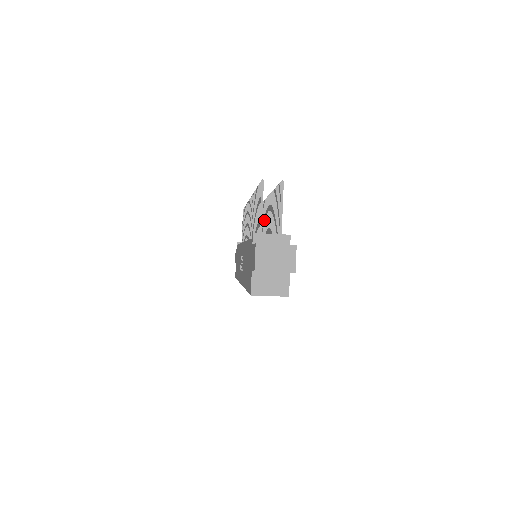
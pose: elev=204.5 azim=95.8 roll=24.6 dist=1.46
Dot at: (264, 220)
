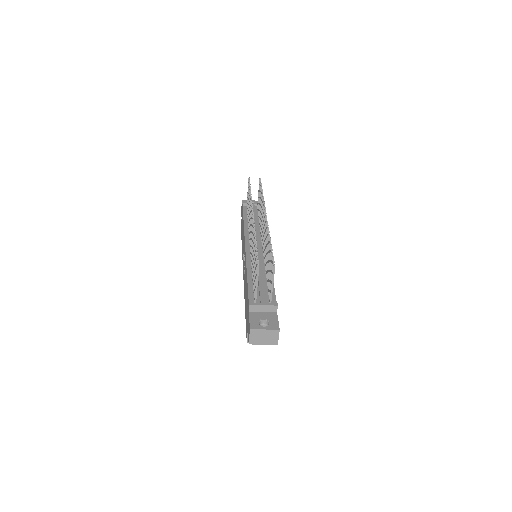
Dot at: occluded
